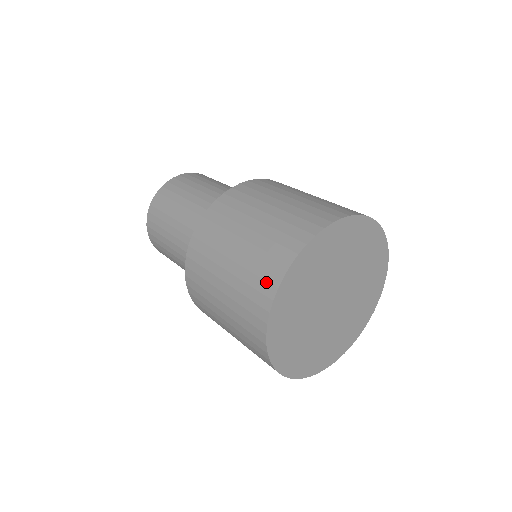
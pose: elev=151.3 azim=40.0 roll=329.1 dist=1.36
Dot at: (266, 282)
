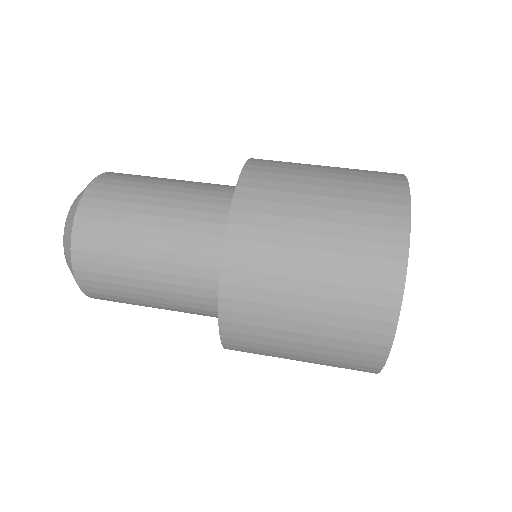
Dot at: (361, 370)
